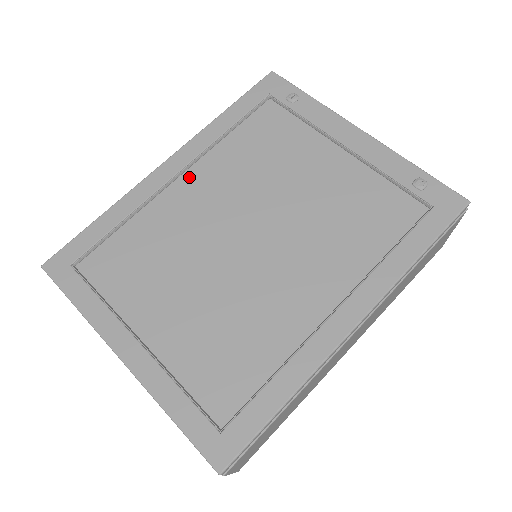
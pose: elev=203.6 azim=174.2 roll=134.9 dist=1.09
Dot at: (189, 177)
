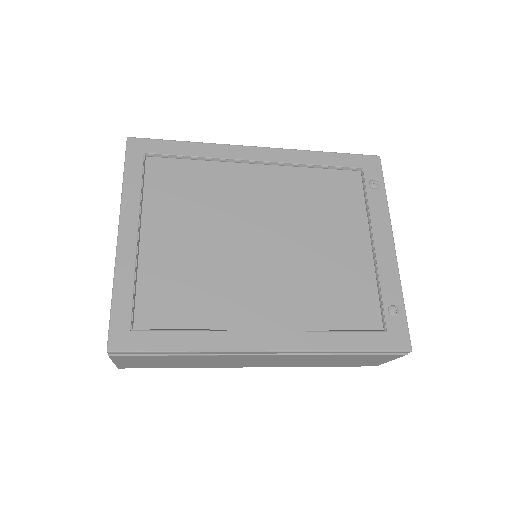
Dot at: (264, 170)
